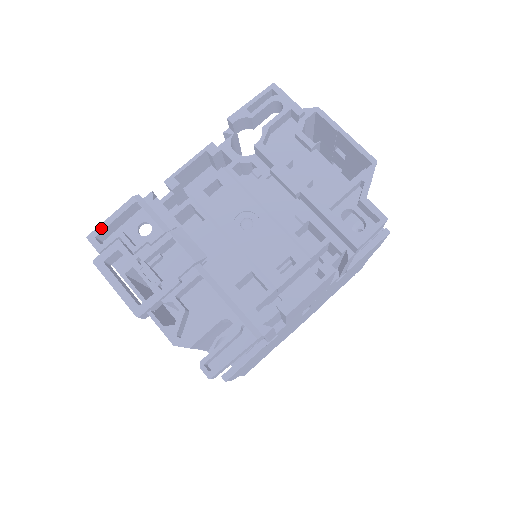
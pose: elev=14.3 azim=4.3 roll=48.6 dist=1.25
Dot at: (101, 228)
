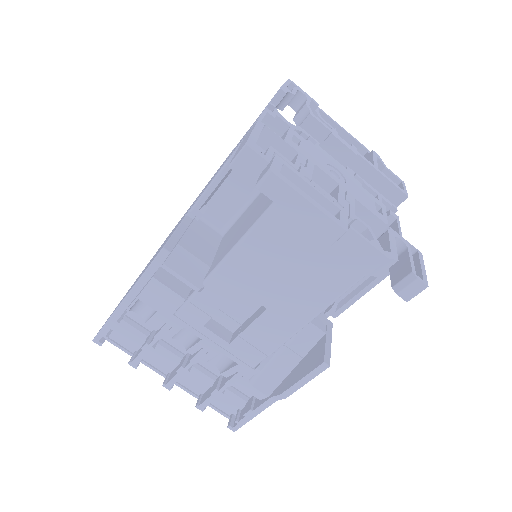
Dot at: (253, 139)
